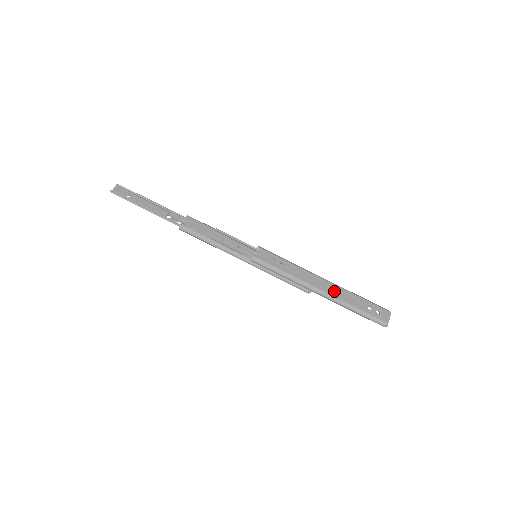
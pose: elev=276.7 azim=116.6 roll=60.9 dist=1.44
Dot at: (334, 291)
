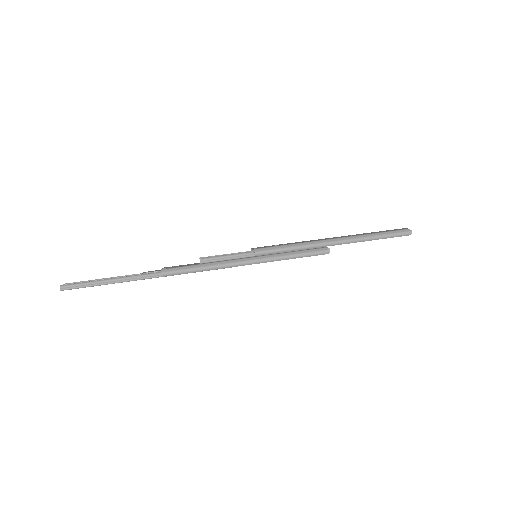
Dot at: (346, 236)
